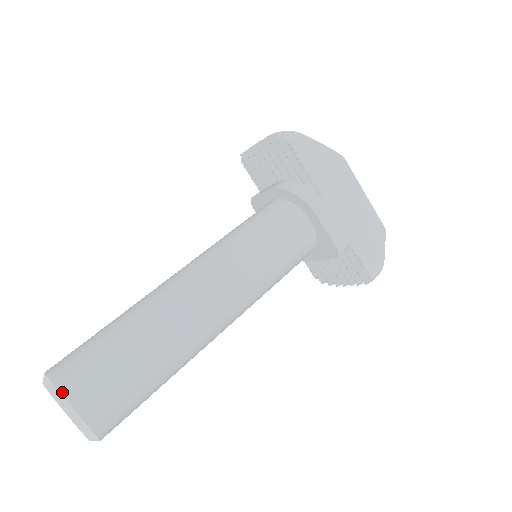
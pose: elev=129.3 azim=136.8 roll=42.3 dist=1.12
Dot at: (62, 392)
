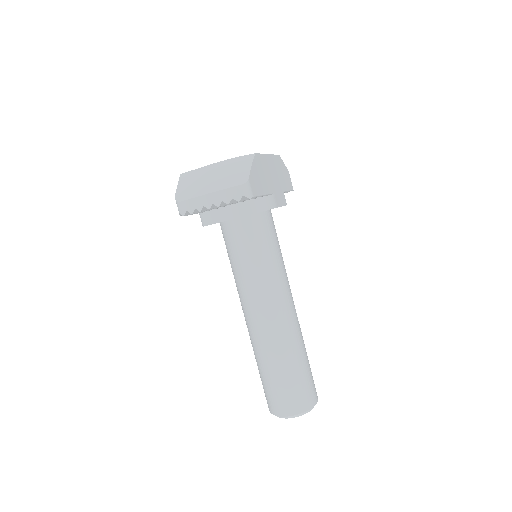
Dot at: (309, 409)
